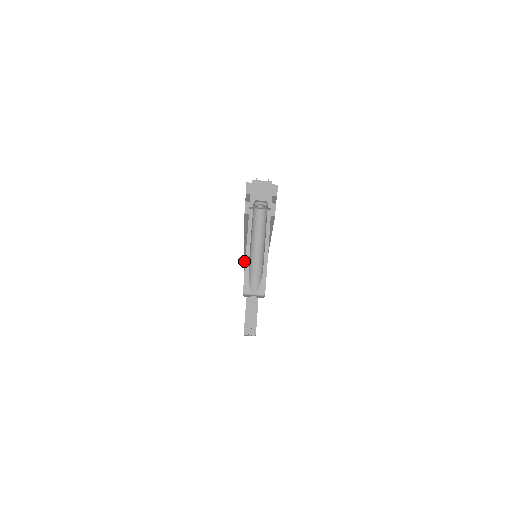
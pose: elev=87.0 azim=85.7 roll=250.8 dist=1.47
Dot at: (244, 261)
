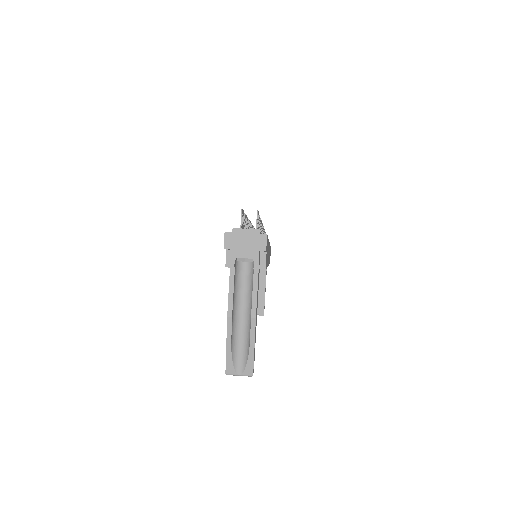
Dot at: occluded
